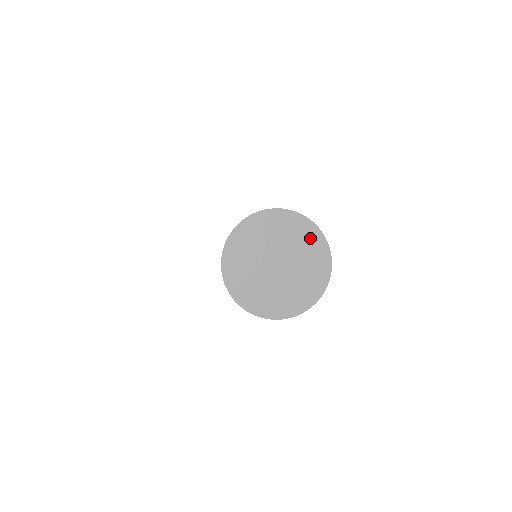
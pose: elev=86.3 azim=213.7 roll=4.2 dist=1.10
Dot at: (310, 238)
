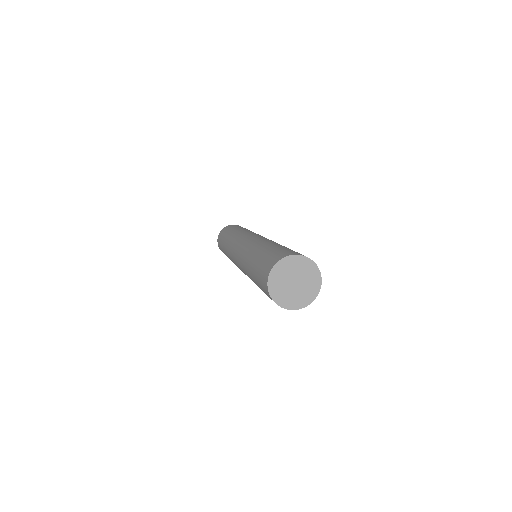
Dot at: (314, 275)
